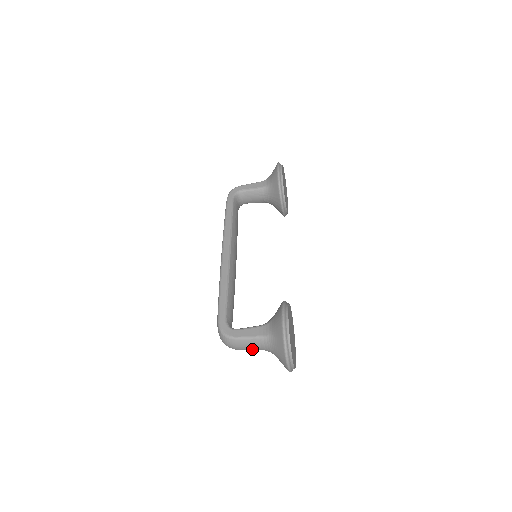
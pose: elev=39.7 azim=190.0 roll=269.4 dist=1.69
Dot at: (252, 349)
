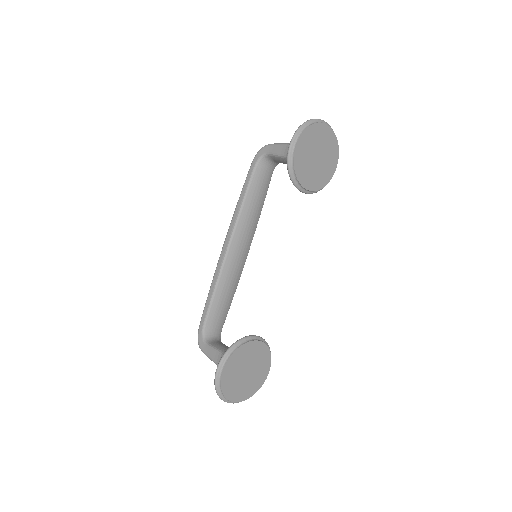
Dot at: occluded
